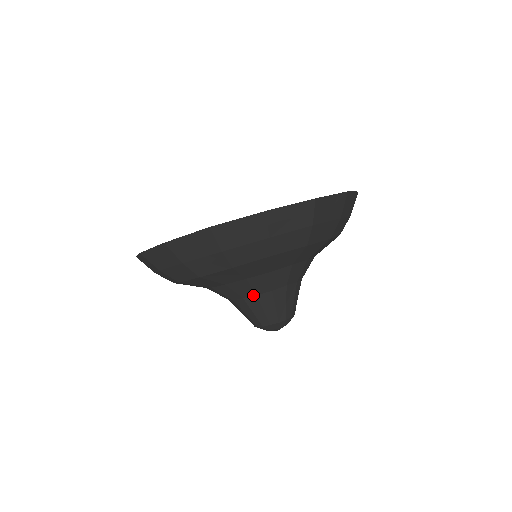
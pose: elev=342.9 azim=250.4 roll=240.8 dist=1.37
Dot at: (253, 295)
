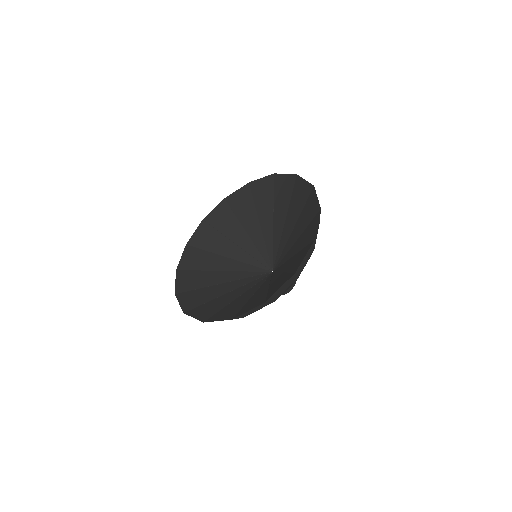
Dot at: occluded
